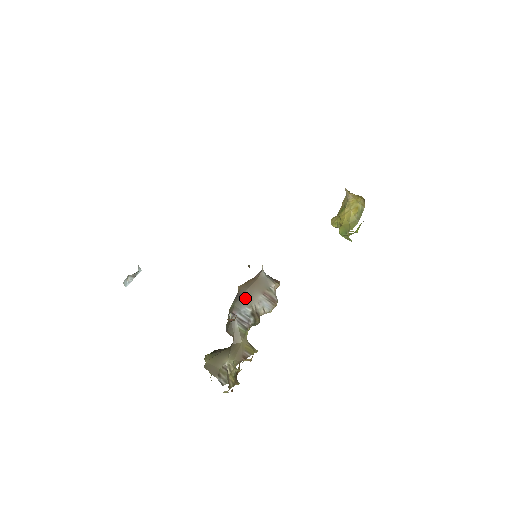
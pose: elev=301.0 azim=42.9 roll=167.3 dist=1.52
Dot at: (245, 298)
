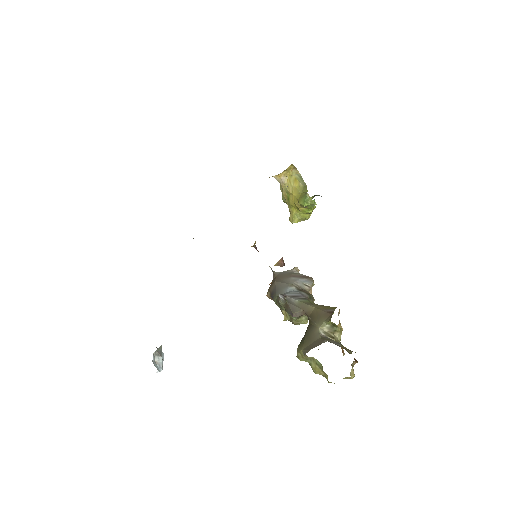
Dot at: (280, 286)
